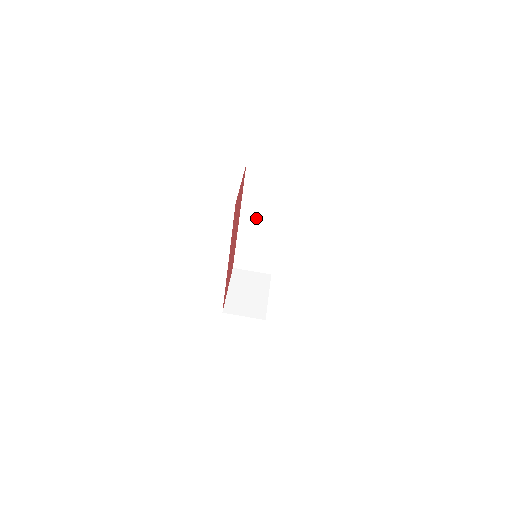
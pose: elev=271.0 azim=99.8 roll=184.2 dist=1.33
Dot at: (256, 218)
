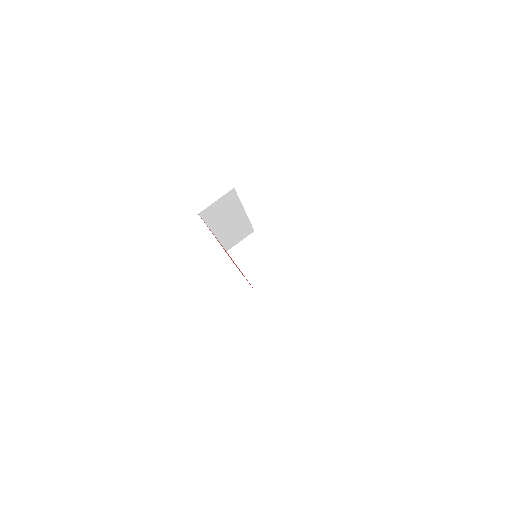
Dot at: (225, 224)
